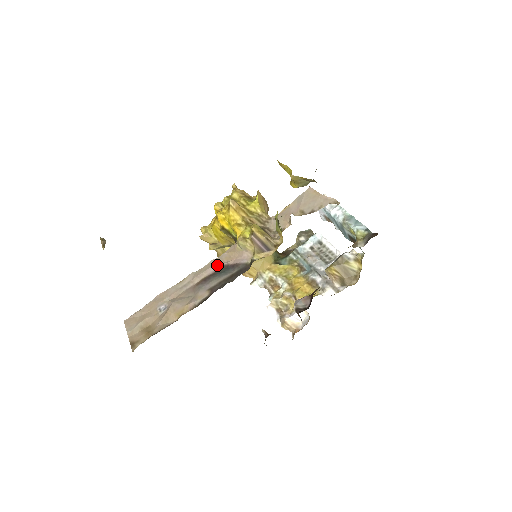
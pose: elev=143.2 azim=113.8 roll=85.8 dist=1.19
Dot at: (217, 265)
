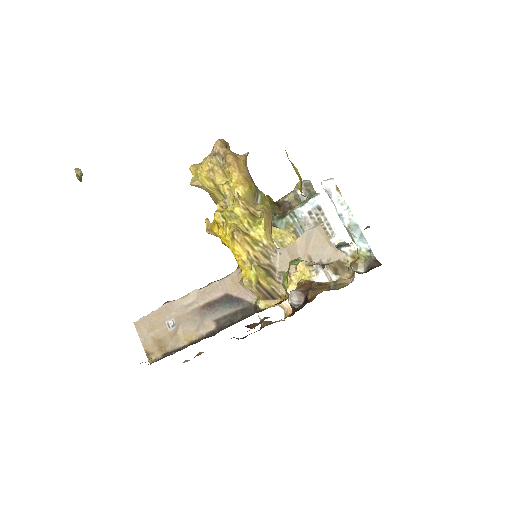
Dot at: (221, 292)
